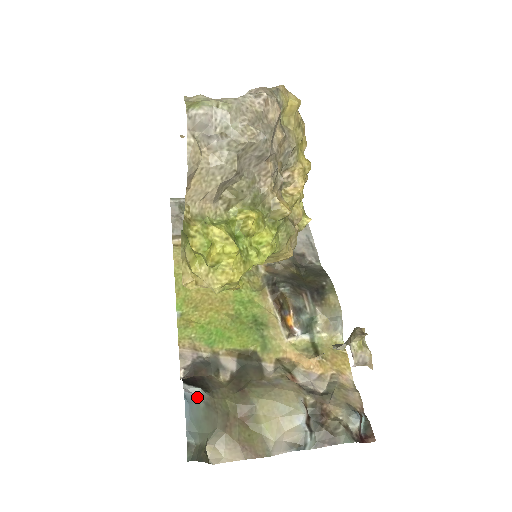
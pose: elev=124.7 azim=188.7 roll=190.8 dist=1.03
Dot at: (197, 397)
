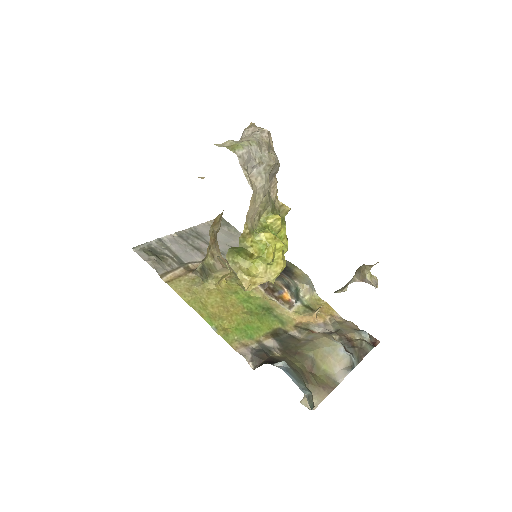
Dot at: (286, 367)
